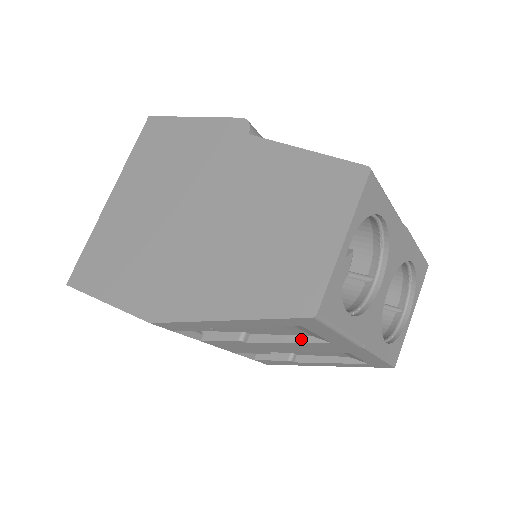
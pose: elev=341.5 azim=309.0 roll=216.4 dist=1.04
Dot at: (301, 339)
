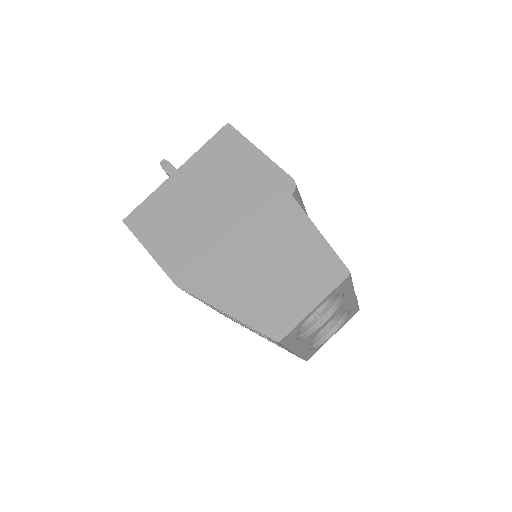
Dot at: occluded
